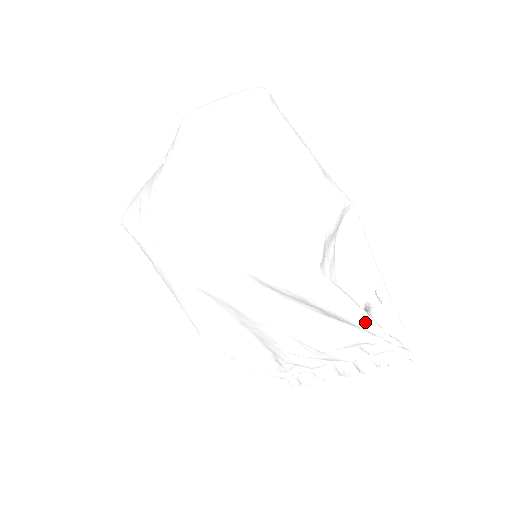
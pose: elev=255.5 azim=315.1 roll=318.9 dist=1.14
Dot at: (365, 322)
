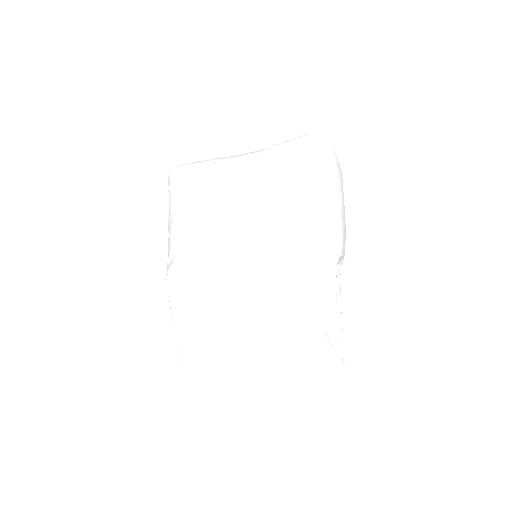
Dot at: (336, 322)
